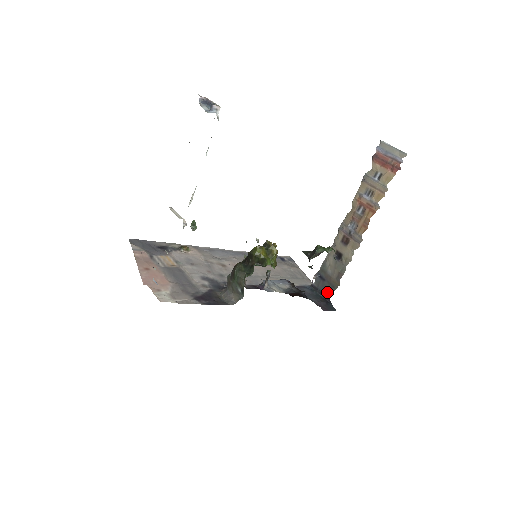
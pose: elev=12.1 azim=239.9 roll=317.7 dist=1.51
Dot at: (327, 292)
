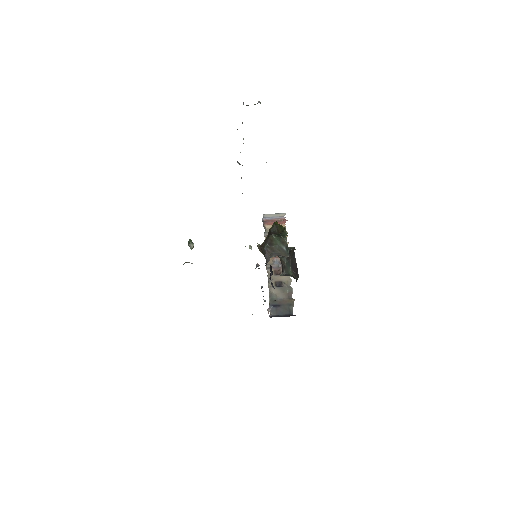
Dot at: (288, 312)
